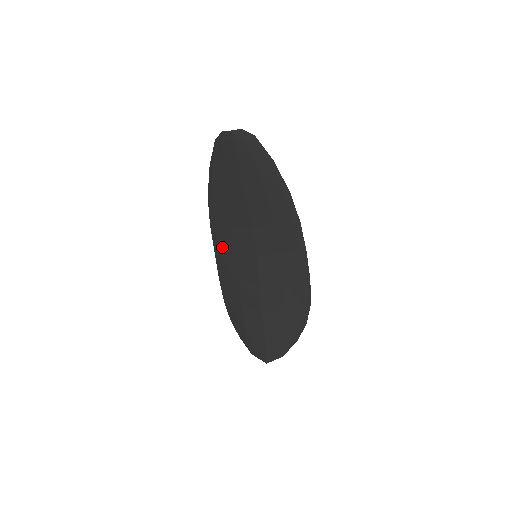
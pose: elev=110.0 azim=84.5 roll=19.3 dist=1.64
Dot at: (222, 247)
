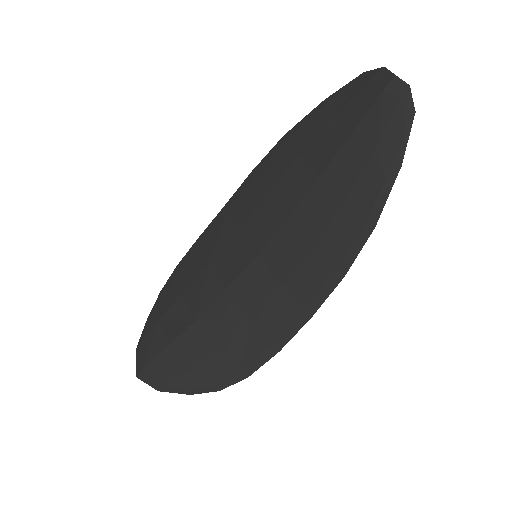
Dot at: (237, 208)
